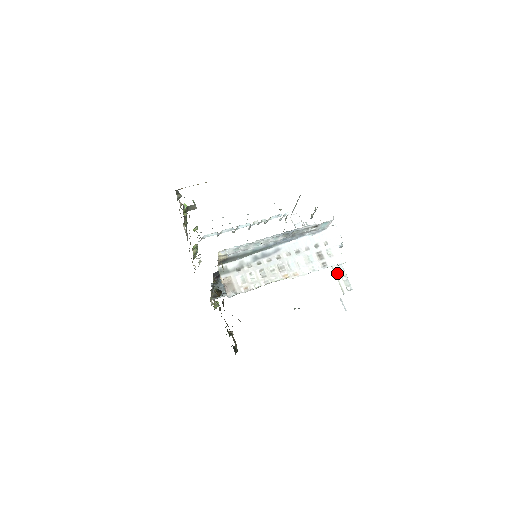
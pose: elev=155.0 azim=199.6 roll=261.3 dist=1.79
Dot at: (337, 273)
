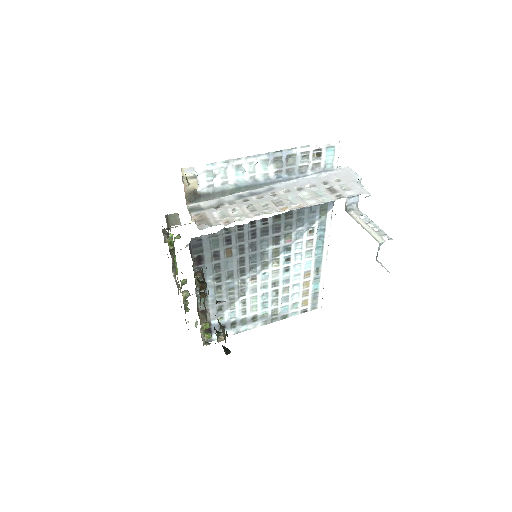
Dot at: (364, 225)
